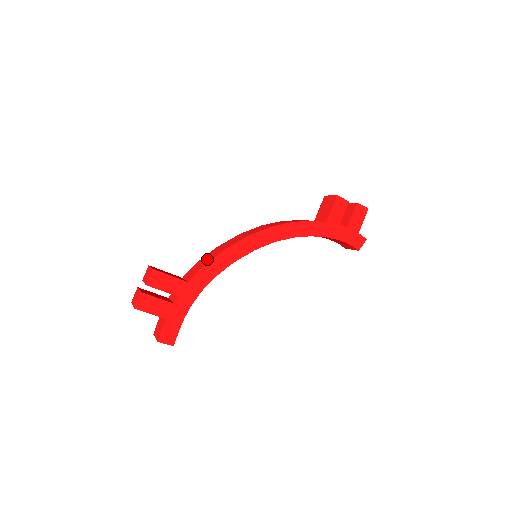
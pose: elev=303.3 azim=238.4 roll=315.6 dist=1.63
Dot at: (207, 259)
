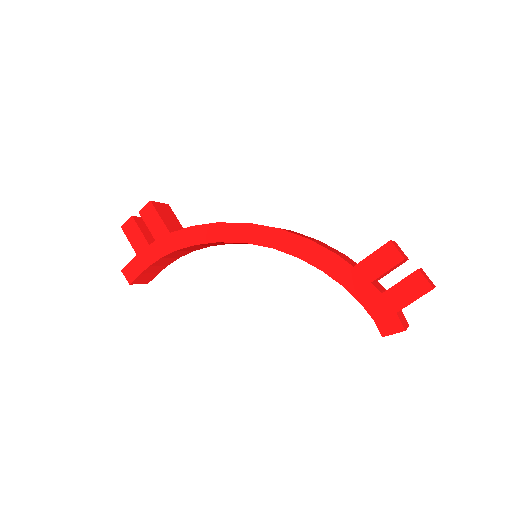
Dot at: occluded
